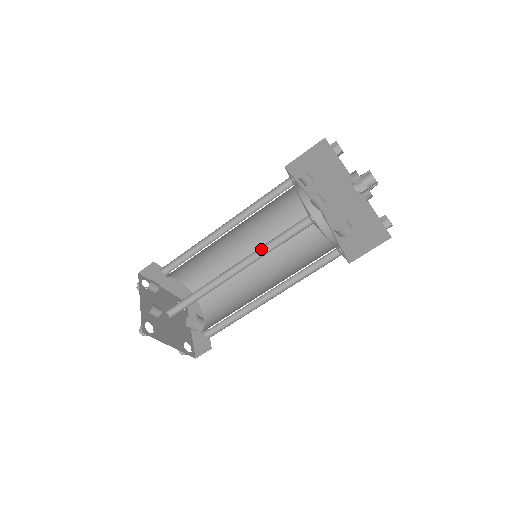
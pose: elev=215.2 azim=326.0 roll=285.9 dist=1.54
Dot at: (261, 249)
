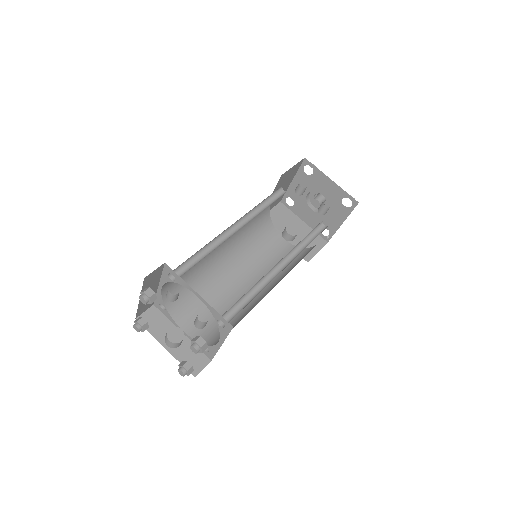
Dot at: (294, 247)
